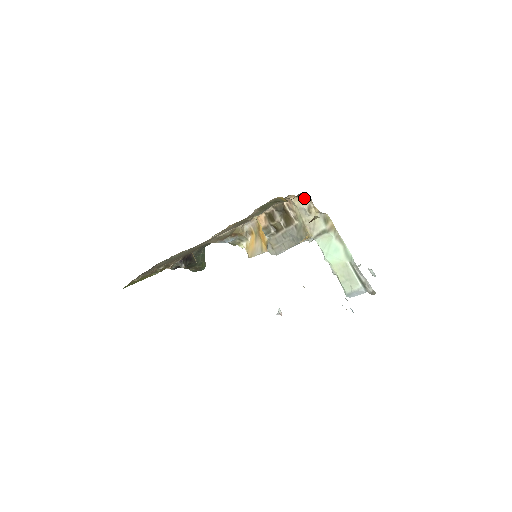
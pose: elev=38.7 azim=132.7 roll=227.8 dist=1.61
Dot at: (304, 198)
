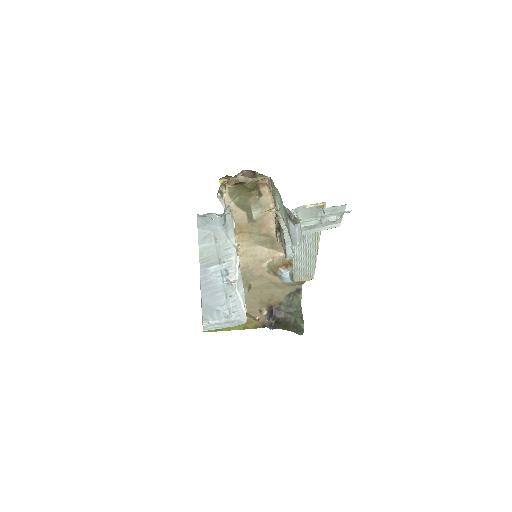
Dot at: (267, 180)
